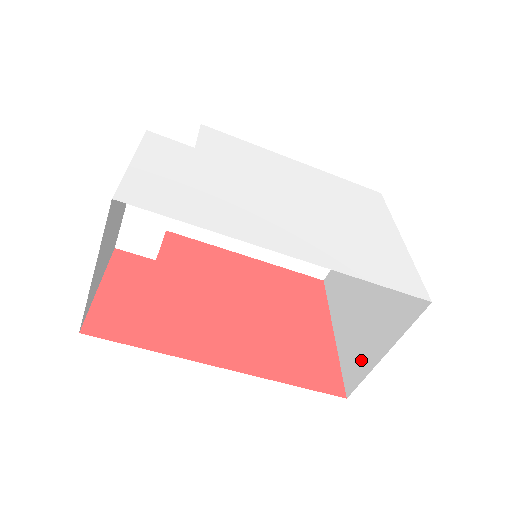
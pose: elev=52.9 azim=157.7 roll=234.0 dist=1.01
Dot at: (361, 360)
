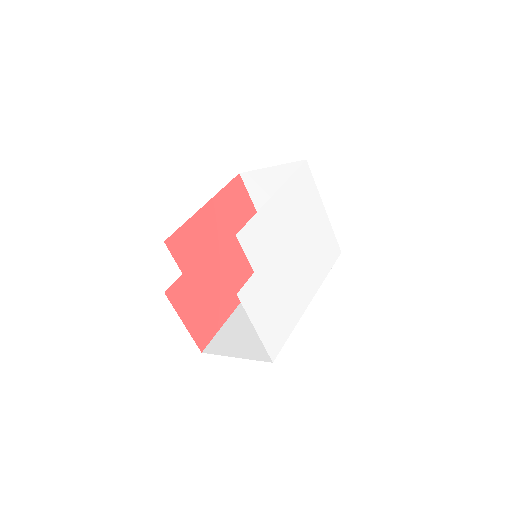
Dot at: occluded
